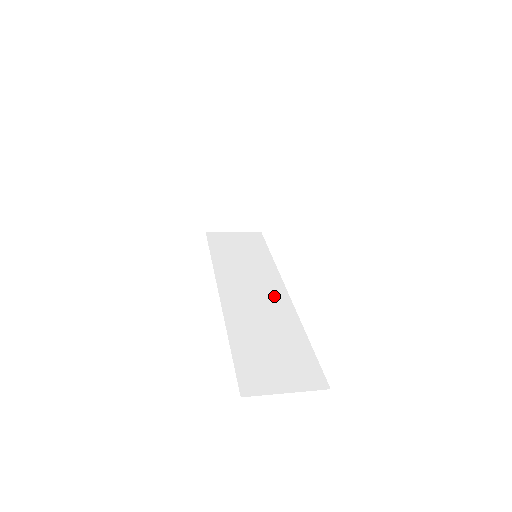
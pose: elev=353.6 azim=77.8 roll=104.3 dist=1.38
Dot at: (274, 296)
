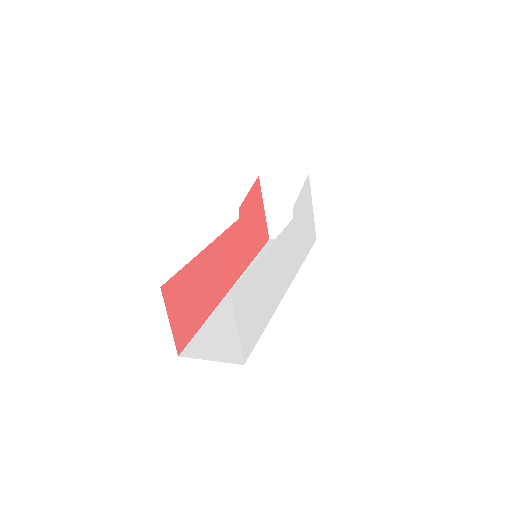
Dot at: occluded
